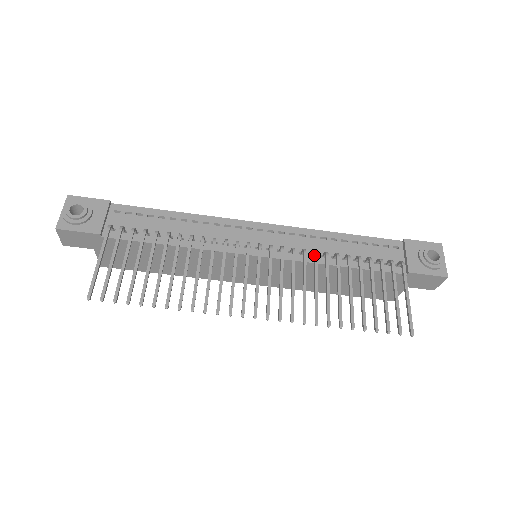
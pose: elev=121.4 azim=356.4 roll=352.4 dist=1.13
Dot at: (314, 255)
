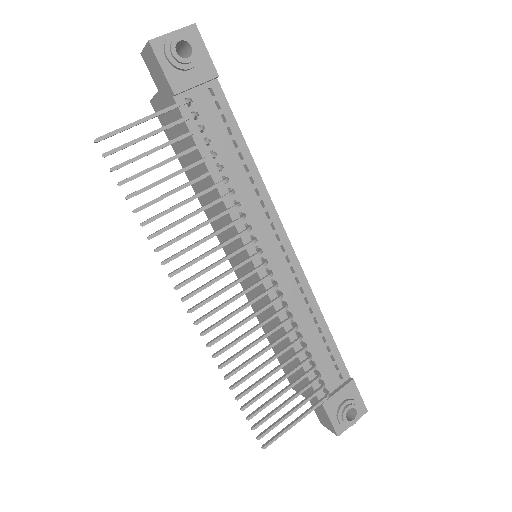
Dot at: (287, 318)
